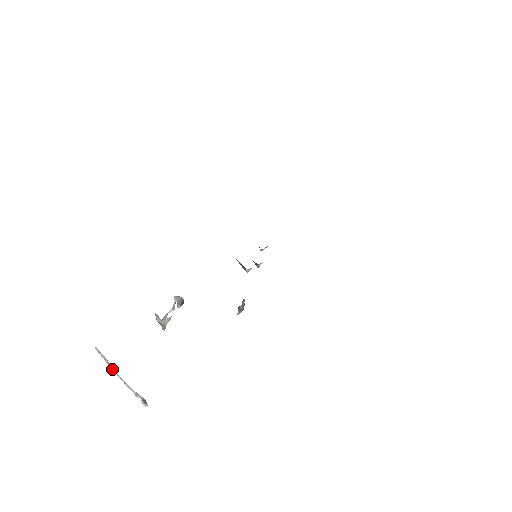
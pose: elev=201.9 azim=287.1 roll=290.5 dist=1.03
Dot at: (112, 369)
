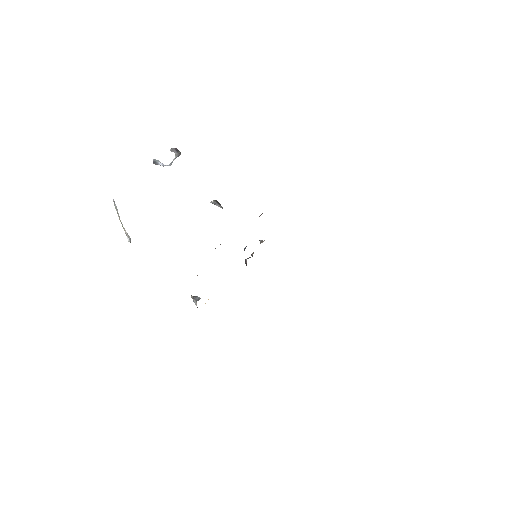
Dot at: (119, 217)
